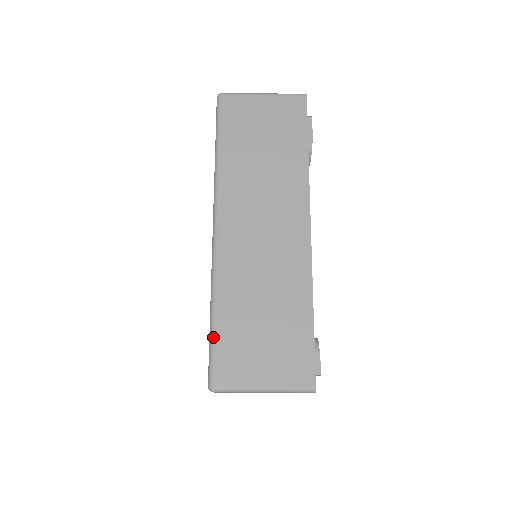
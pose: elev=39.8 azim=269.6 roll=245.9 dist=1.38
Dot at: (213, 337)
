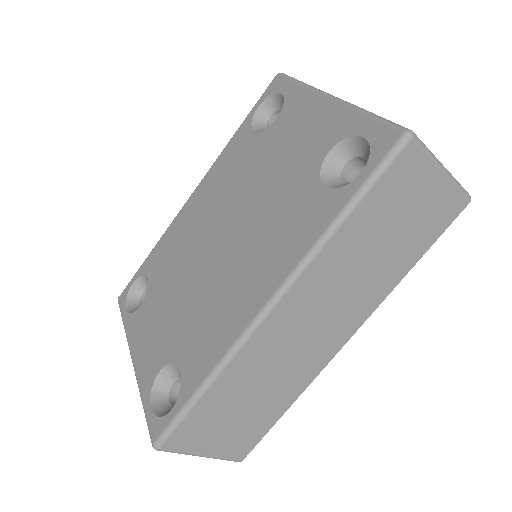
Dot at: (189, 411)
